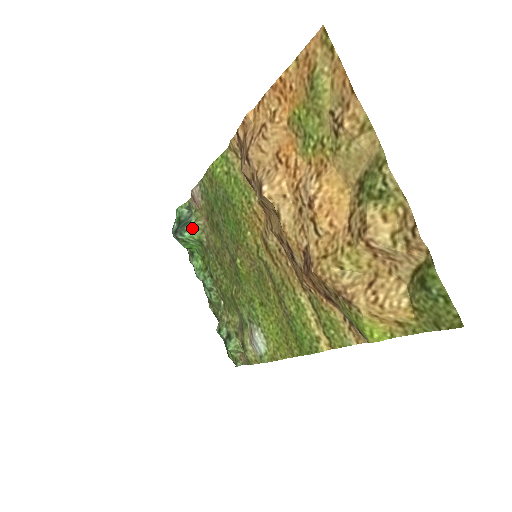
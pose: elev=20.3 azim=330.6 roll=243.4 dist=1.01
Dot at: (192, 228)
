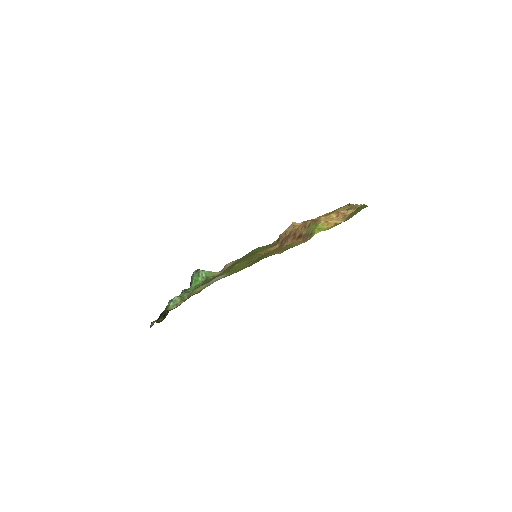
Dot at: (210, 272)
